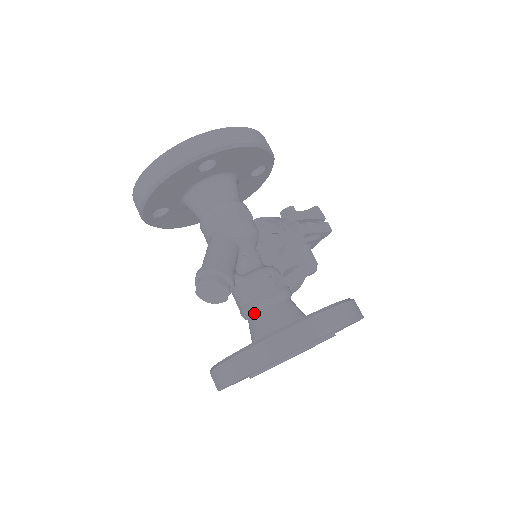
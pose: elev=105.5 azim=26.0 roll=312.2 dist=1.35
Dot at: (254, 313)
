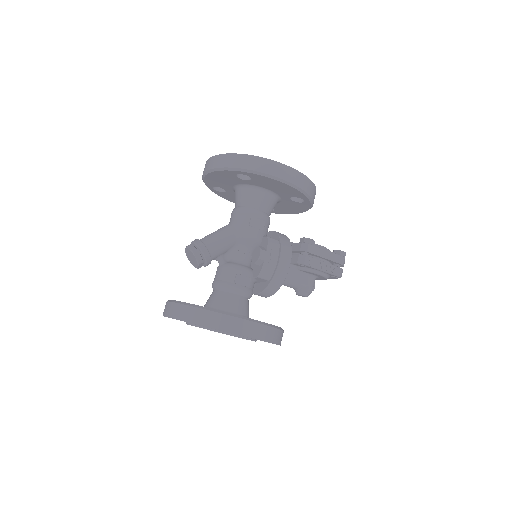
Dot at: (215, 289)
